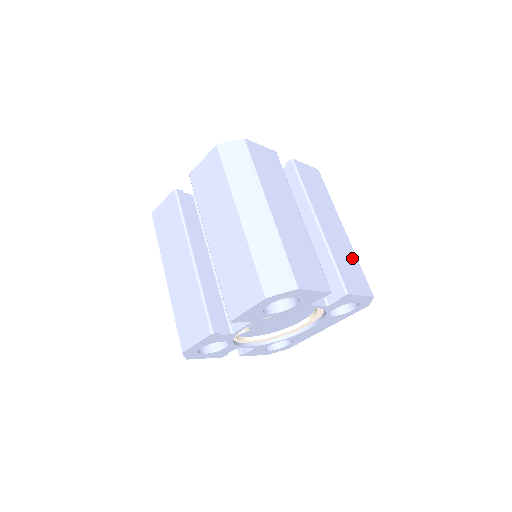
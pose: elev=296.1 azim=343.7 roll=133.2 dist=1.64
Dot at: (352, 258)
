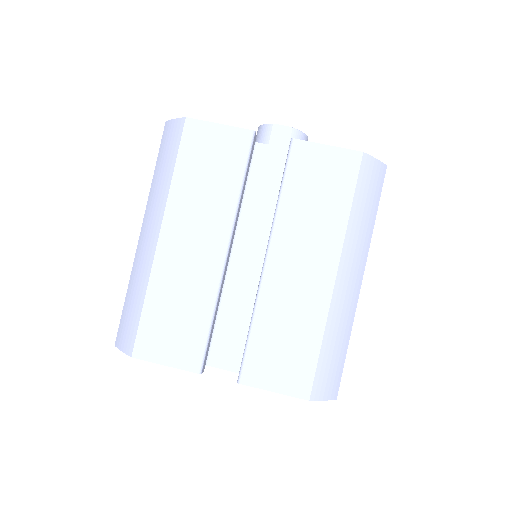
Dot at: occluded
